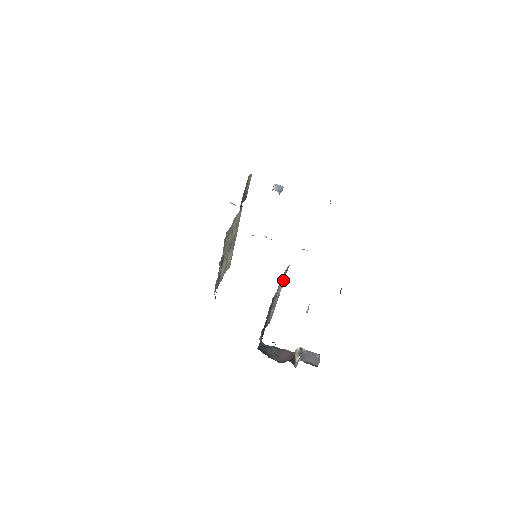
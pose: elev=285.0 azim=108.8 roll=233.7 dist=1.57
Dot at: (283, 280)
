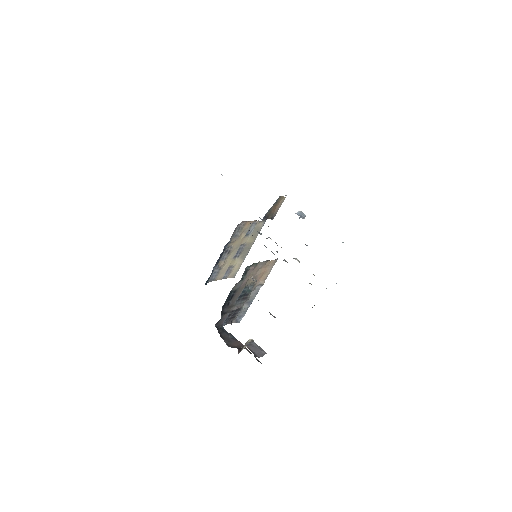
Dot at: (266, 274)
